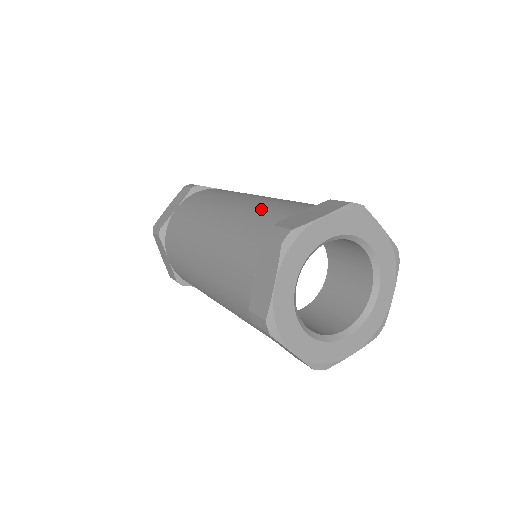
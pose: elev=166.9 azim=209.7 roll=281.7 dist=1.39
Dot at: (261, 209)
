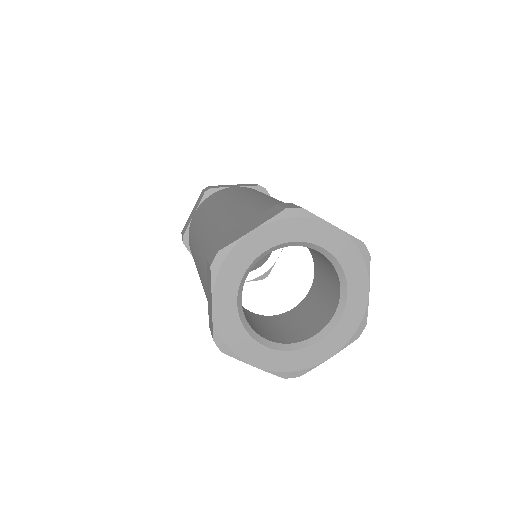
Dot at: occluded
